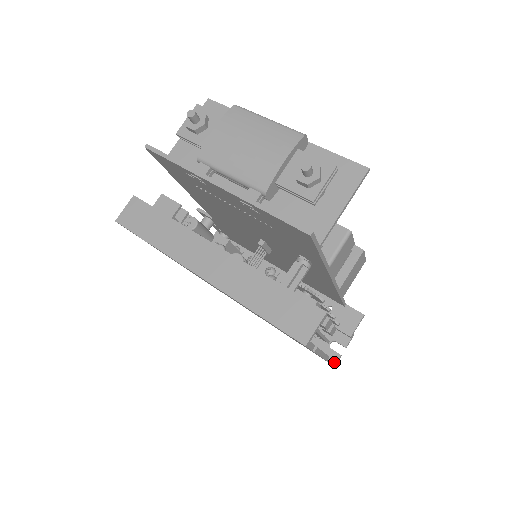
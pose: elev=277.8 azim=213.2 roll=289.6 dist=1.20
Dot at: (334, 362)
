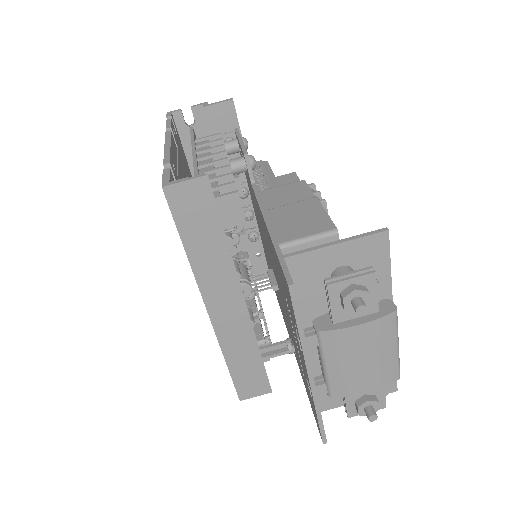
Dot at: occluded
